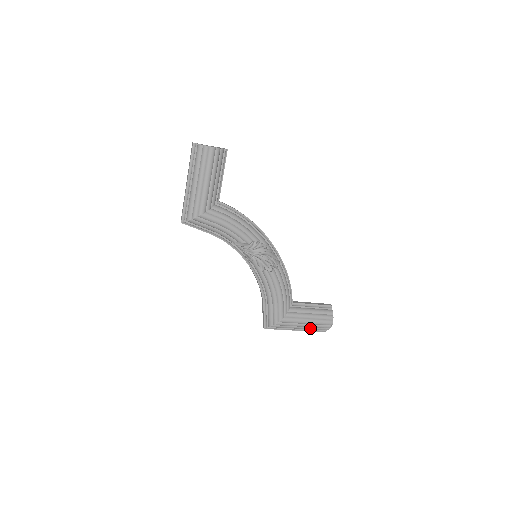
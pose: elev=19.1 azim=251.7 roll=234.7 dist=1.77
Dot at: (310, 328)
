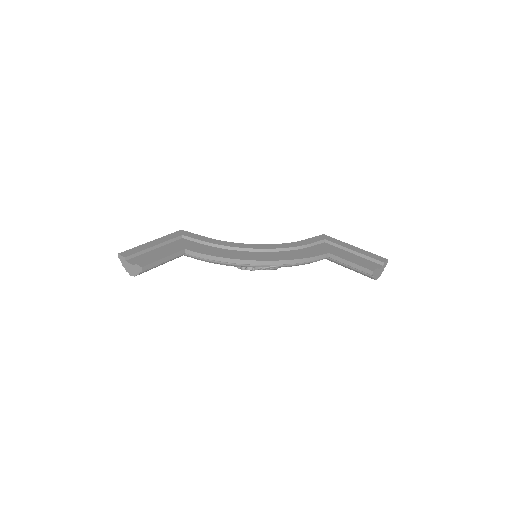
Dot at: occluded
